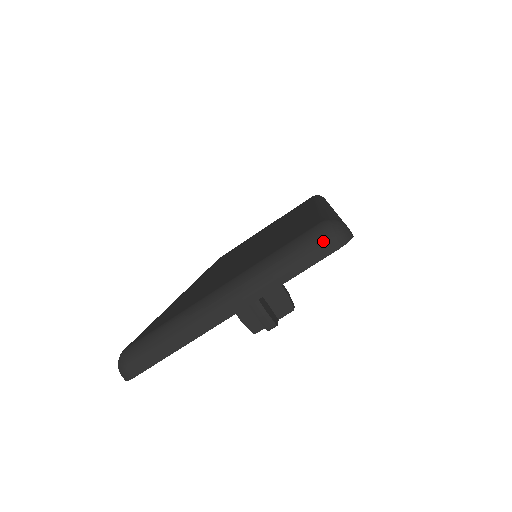
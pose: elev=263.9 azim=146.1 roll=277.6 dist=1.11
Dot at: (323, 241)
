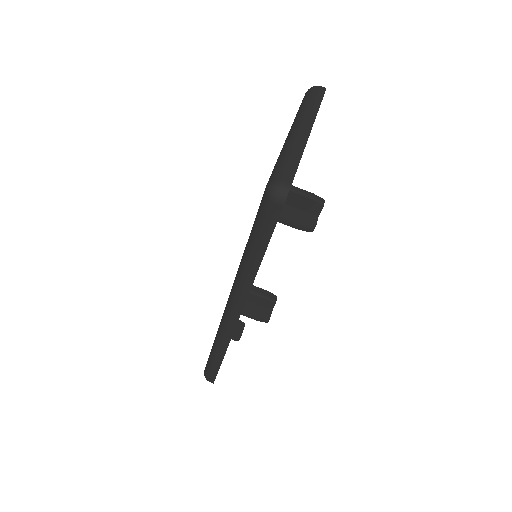
Dot at: (317, 88)
